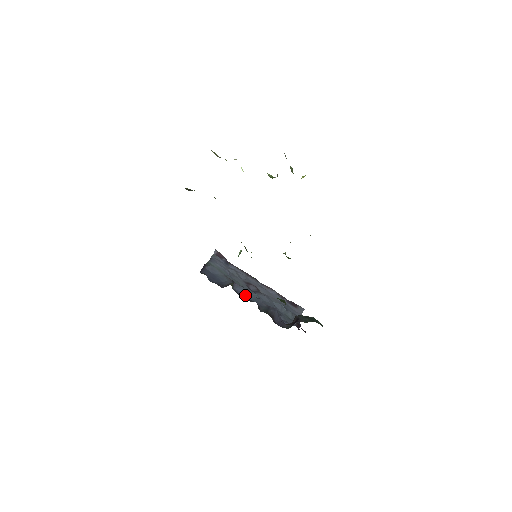
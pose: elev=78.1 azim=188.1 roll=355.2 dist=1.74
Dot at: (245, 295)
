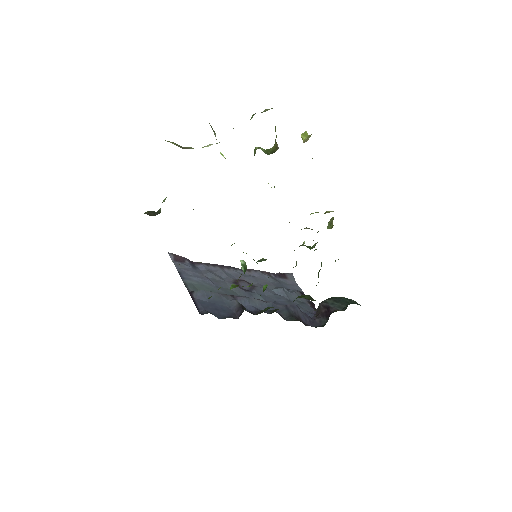
Dot at: (255, 307)
